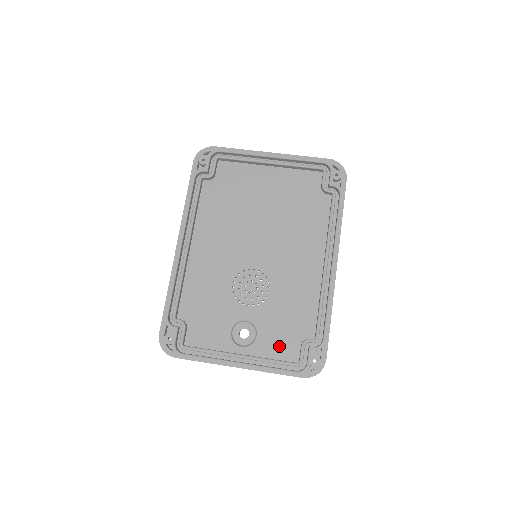
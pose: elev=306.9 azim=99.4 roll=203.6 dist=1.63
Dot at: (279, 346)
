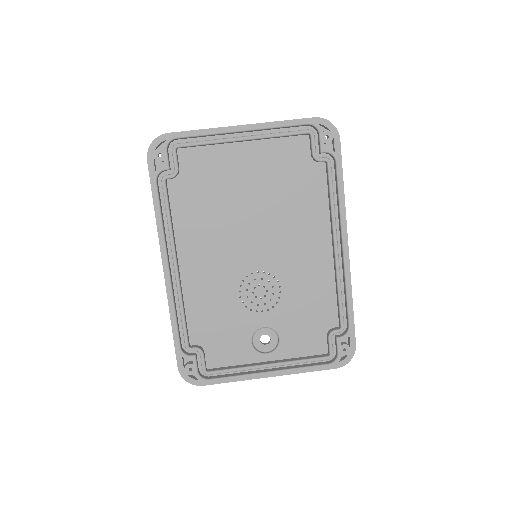
Dot at: (305, 343)
